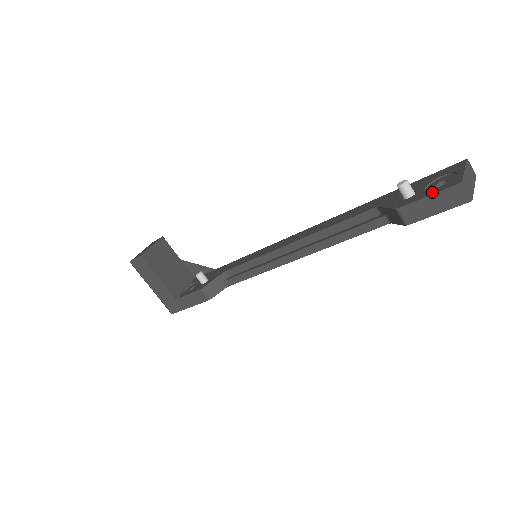
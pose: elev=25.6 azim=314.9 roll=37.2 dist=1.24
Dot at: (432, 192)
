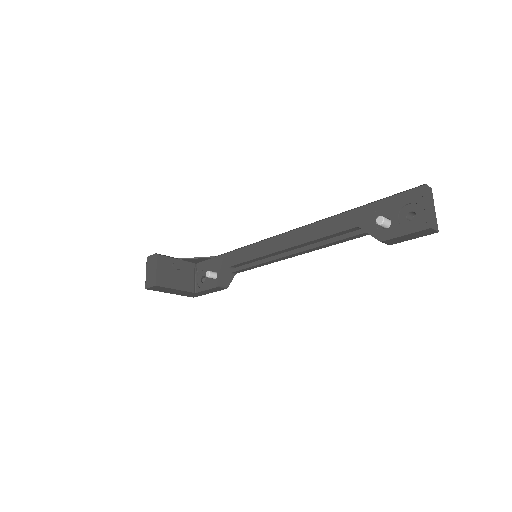
Dot at: (408, 231)
